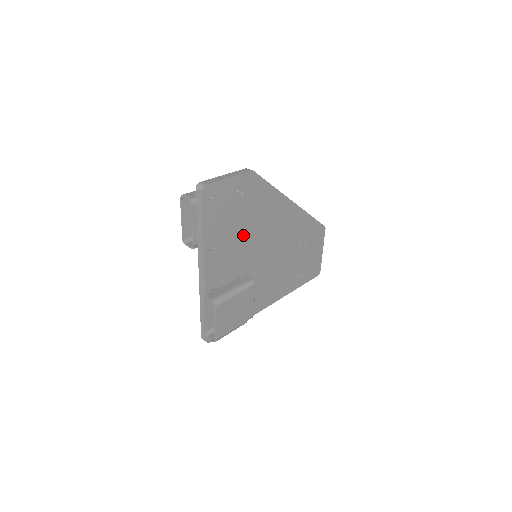
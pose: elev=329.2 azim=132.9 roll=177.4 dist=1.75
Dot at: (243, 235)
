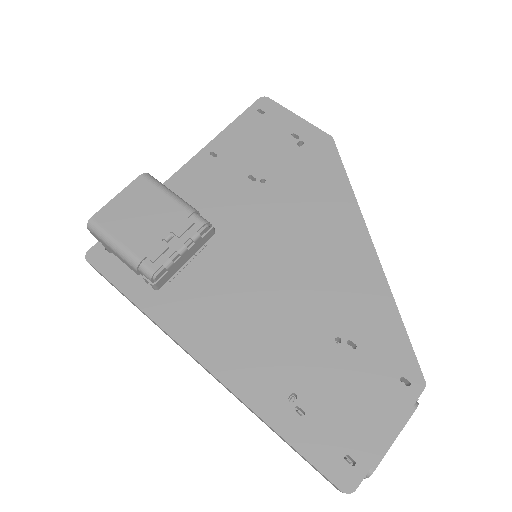
Dot at: (261, 188)
